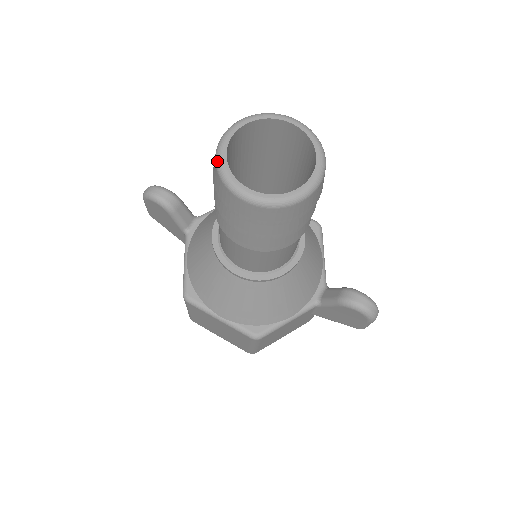
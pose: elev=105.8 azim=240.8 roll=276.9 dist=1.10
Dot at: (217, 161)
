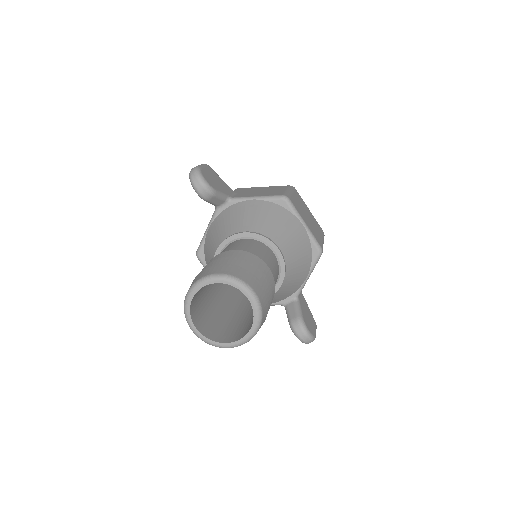
Dot at: (185, 299)
